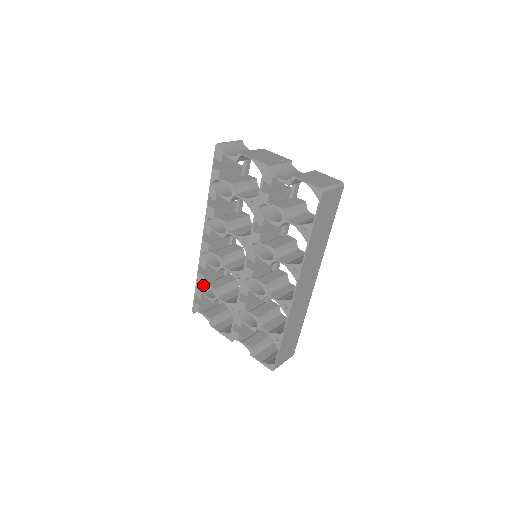
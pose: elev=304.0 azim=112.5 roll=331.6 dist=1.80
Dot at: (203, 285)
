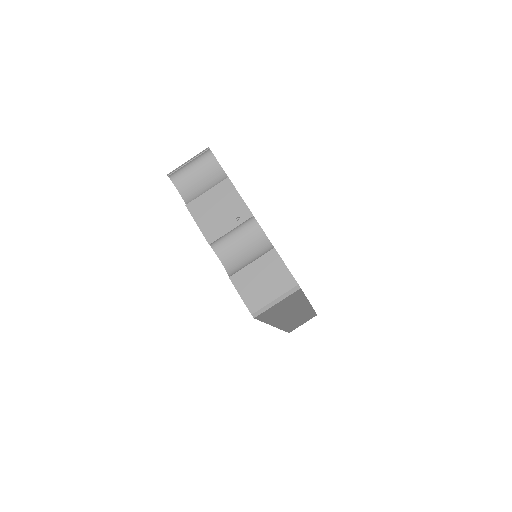
Dot at: occluded
